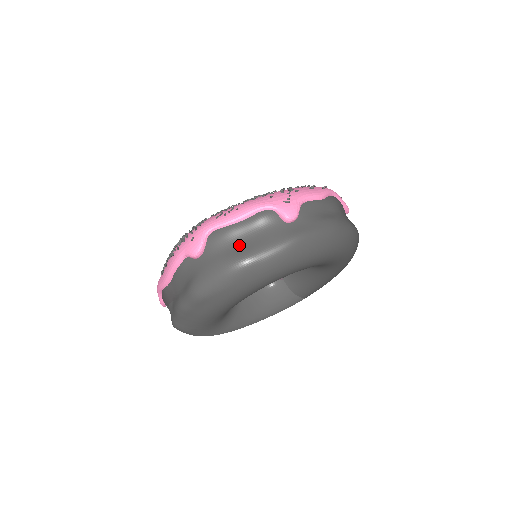
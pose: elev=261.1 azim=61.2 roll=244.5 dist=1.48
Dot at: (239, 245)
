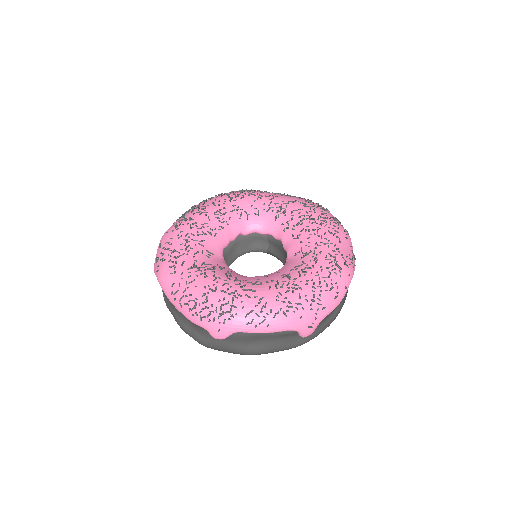
Dot at: (255, 344)
